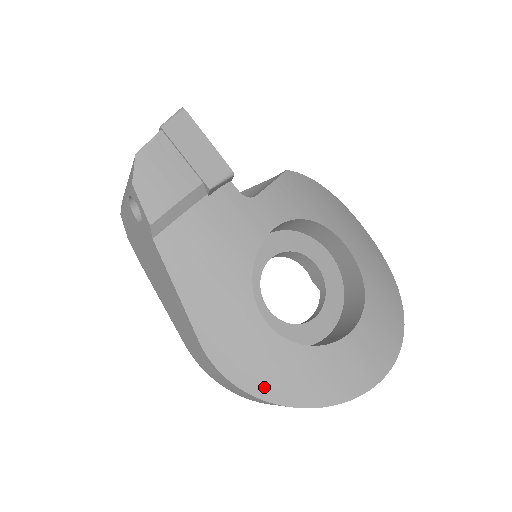
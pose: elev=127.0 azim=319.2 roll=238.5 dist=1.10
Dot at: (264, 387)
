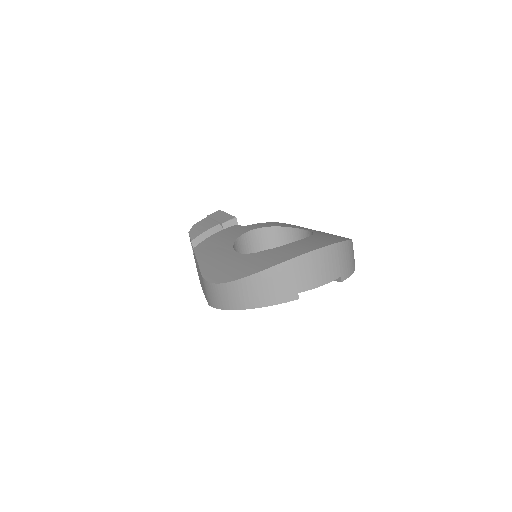
Dot at: (228, 276)
